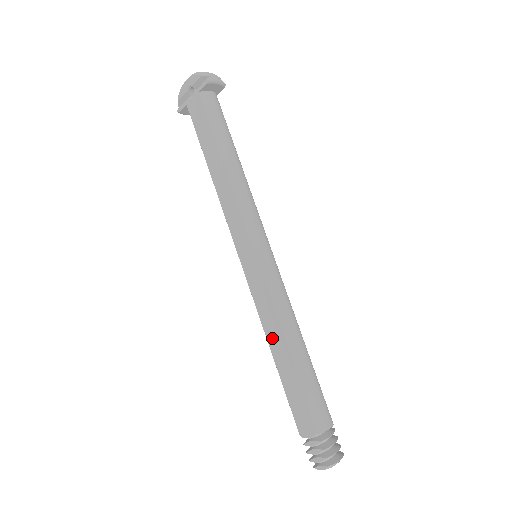
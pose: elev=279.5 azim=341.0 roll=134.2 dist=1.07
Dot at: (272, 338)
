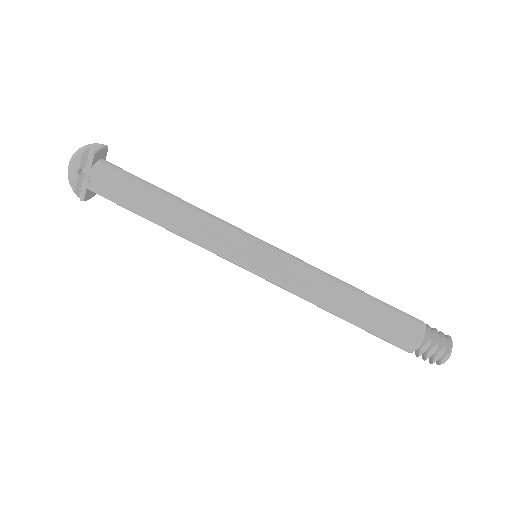
Dot at: (327, 303)
